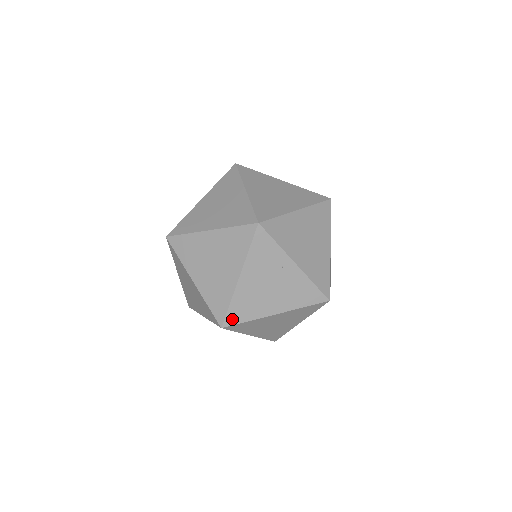
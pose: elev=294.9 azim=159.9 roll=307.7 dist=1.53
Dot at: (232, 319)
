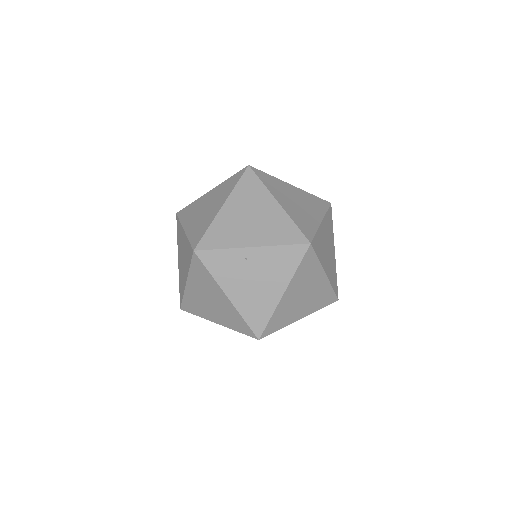
Dot at: (258, 327)
